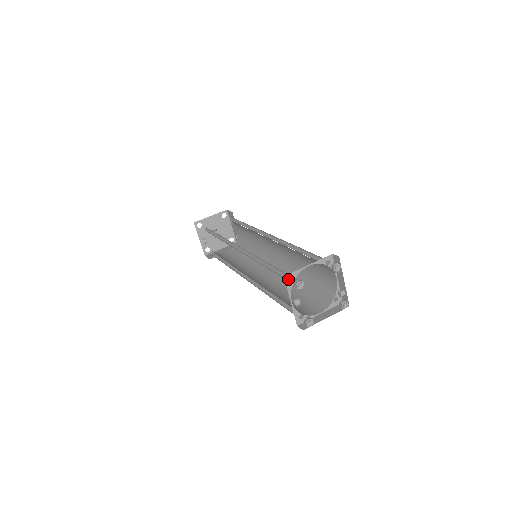
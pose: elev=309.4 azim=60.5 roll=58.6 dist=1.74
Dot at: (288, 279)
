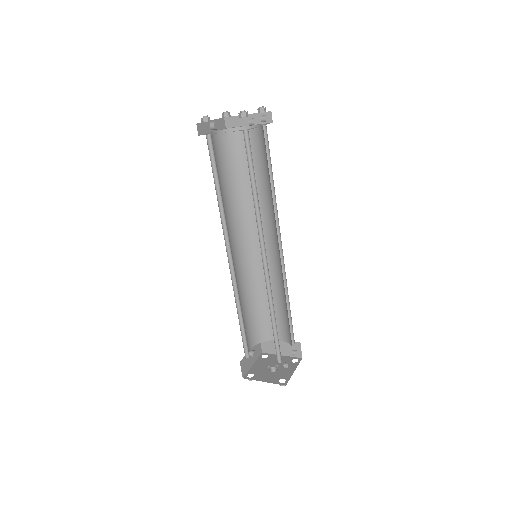
Dot at: occluded
